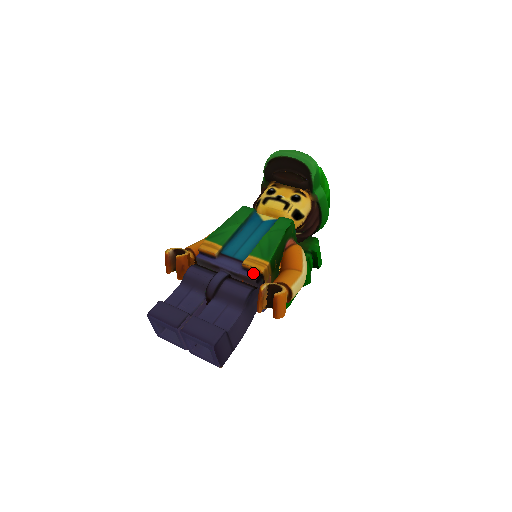
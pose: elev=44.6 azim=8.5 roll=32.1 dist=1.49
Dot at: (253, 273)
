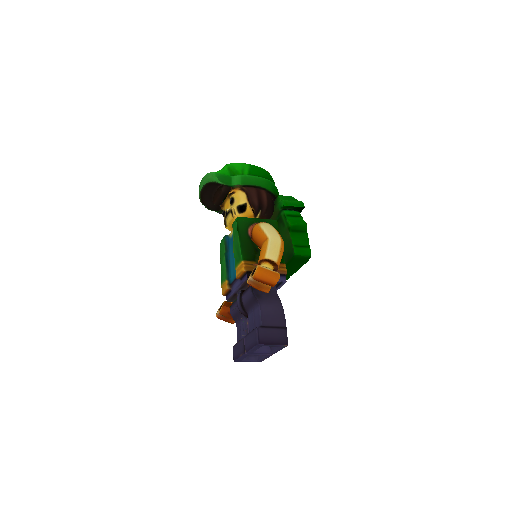
Dot at: (244, 276)
